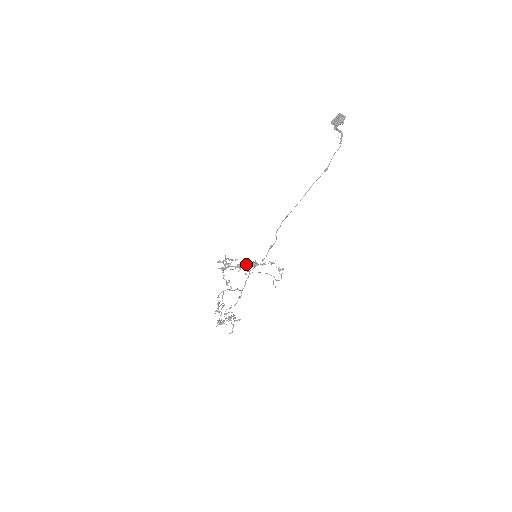
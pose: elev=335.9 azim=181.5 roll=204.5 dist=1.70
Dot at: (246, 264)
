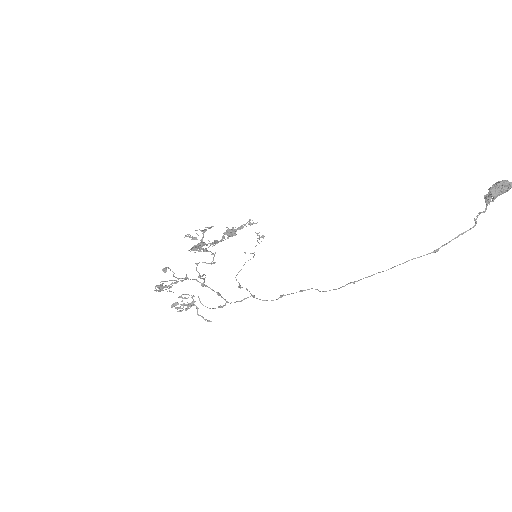
Dot at: (224, 236)
